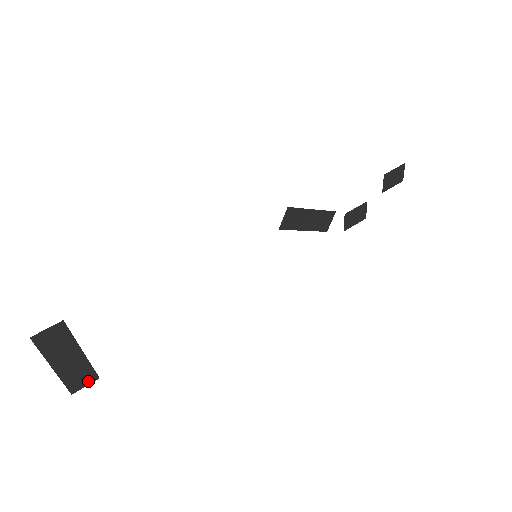
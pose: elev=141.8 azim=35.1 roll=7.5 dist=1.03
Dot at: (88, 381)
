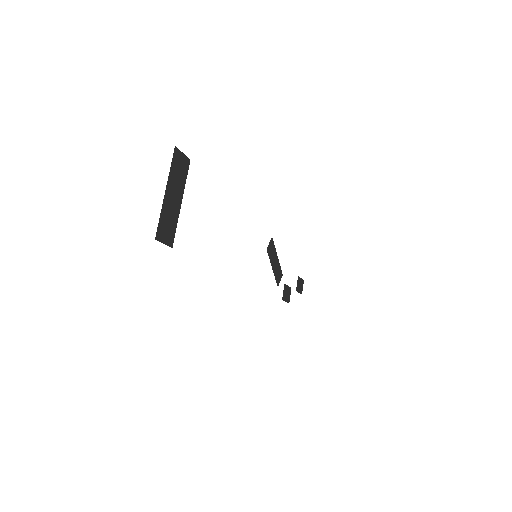
Dot at: (167, 240)
